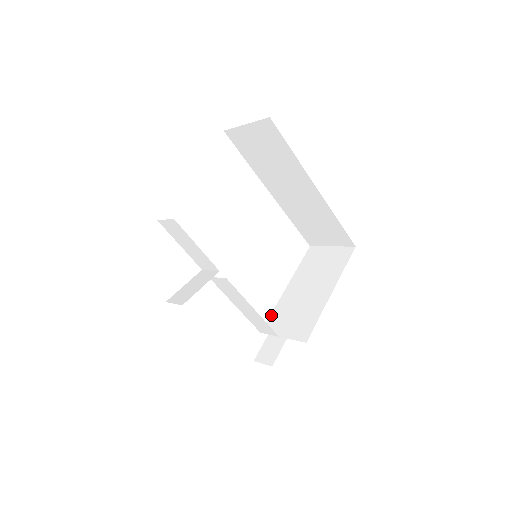
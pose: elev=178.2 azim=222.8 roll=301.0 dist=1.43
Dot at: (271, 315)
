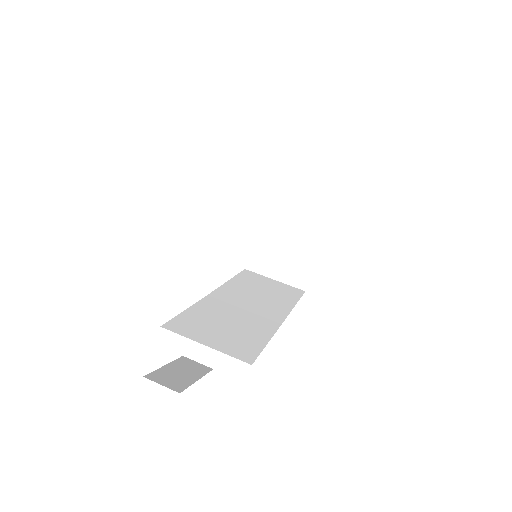
Dot at: (252, 248)
